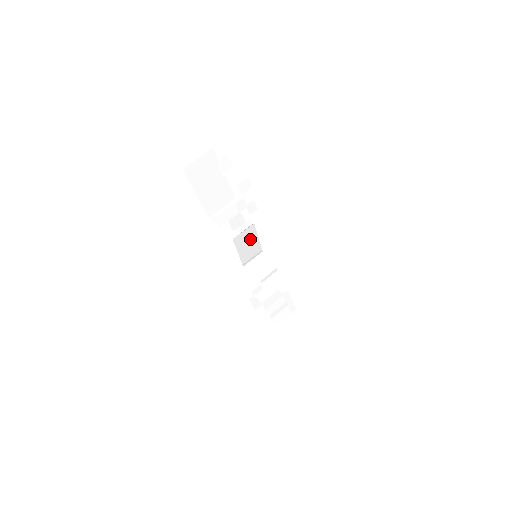
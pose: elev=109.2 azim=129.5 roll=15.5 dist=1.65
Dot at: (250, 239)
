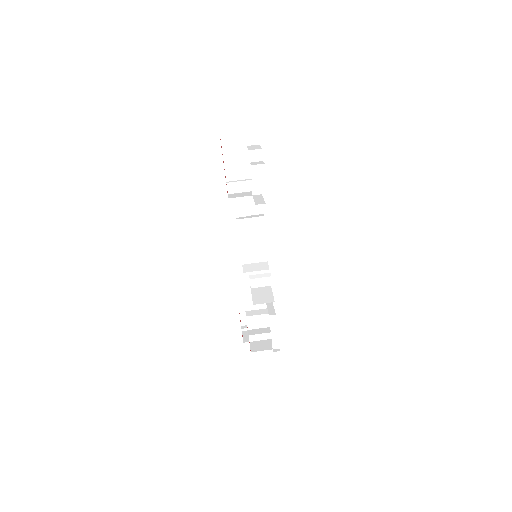
Dot at: (256, 234)
